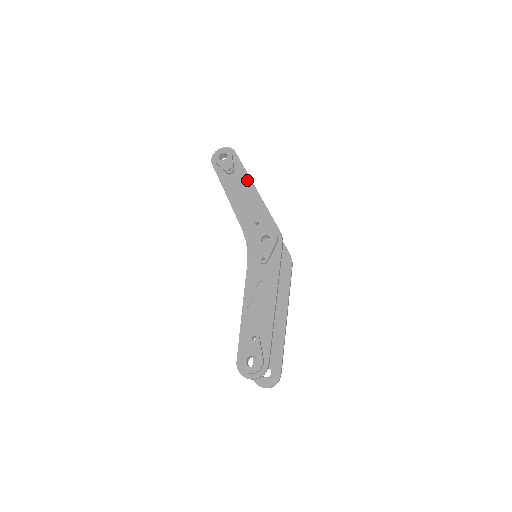
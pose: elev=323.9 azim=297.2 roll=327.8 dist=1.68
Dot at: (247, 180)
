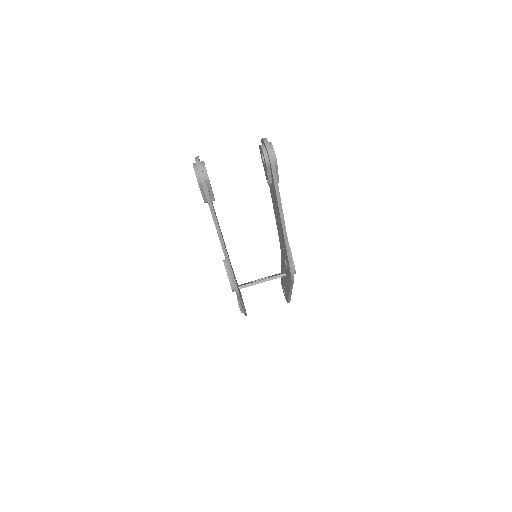
Dot at: (215, 225)
